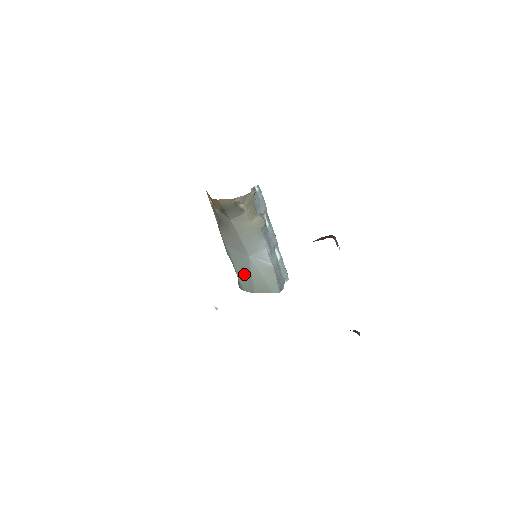
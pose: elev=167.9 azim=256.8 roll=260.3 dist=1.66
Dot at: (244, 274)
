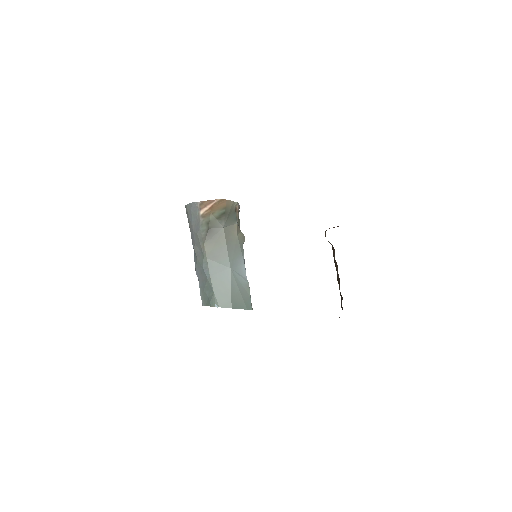
Dot at: (222, 288)
